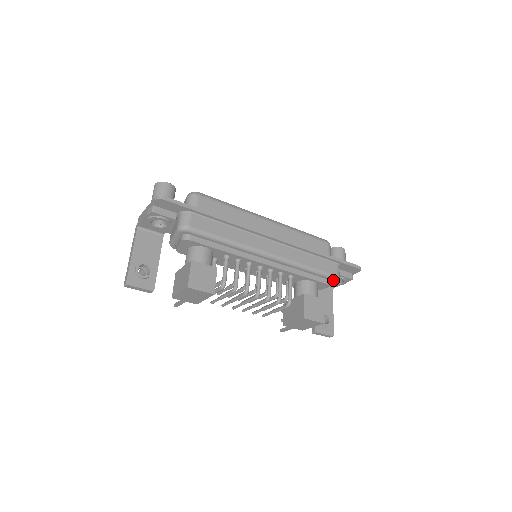
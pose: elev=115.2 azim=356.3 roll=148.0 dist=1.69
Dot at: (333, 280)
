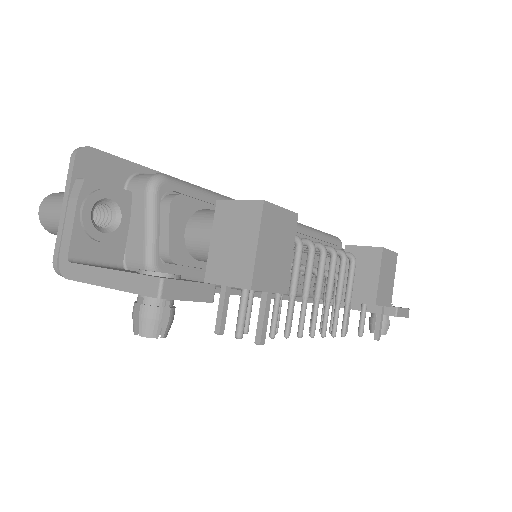
Dot at: (339, 244)
